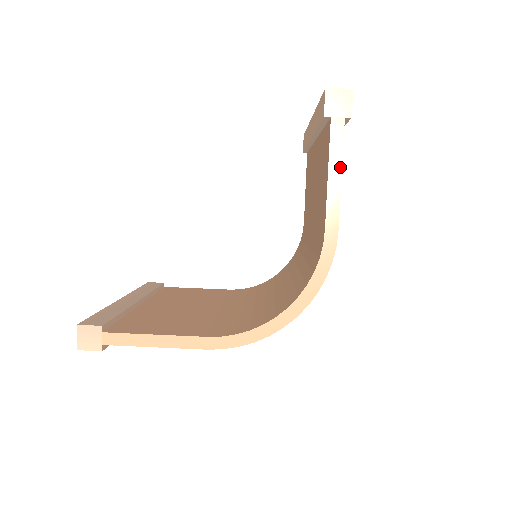
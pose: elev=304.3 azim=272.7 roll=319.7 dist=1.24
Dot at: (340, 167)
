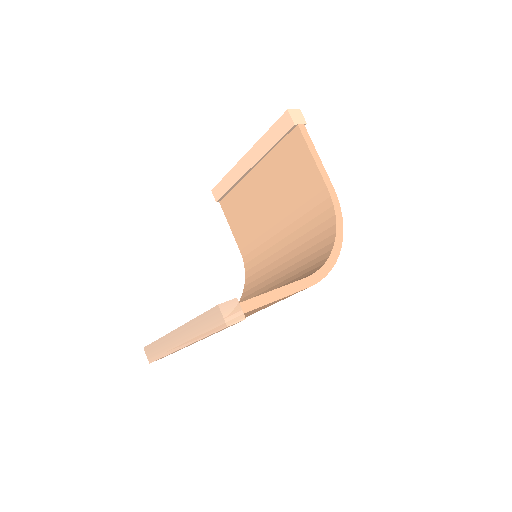
Dot at: (315, 151)
